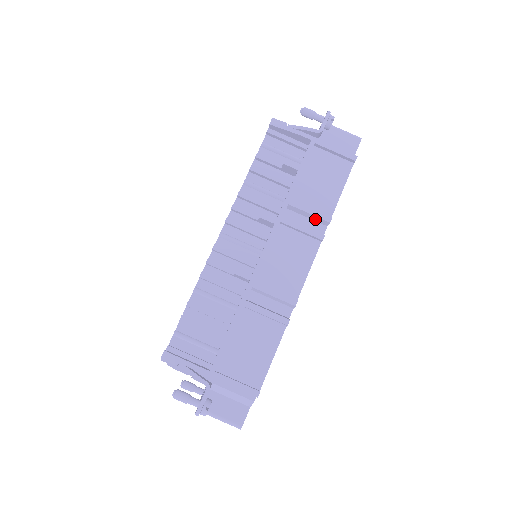
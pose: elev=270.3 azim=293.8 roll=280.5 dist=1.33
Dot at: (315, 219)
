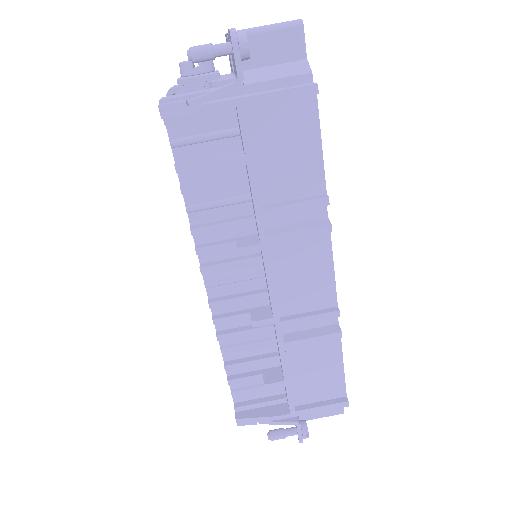
Dot at: (306, 207)
